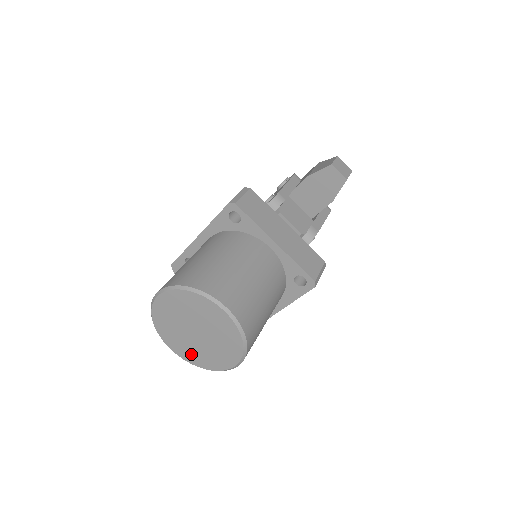
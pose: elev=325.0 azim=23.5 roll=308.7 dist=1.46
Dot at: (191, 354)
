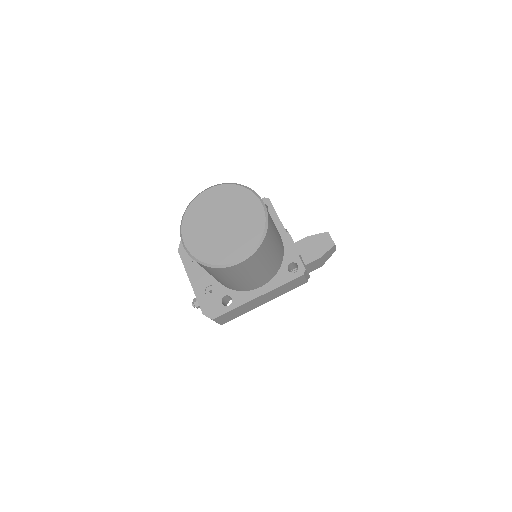
Dot at: (202, 246)
